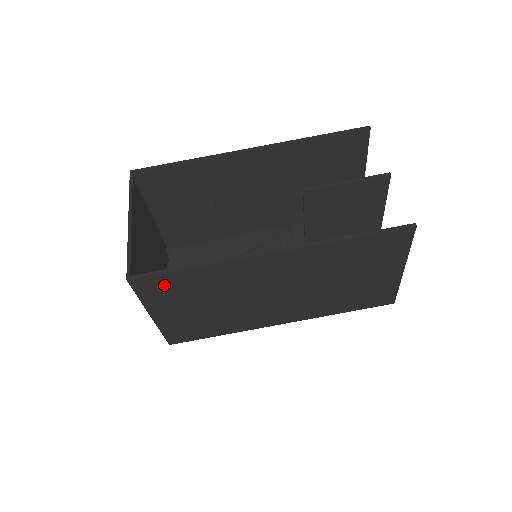
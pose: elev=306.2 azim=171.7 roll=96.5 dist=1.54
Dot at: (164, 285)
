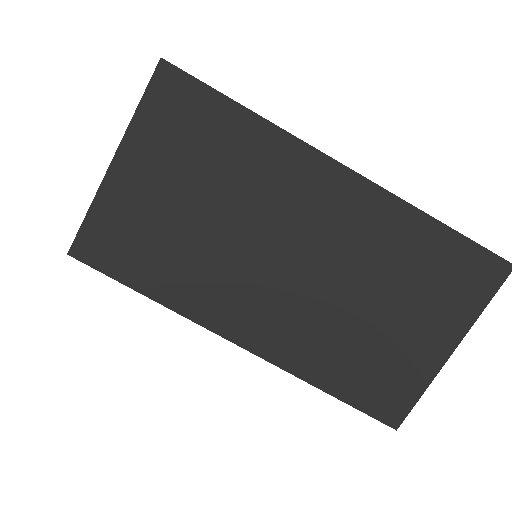
Dot at: (188, 111)
